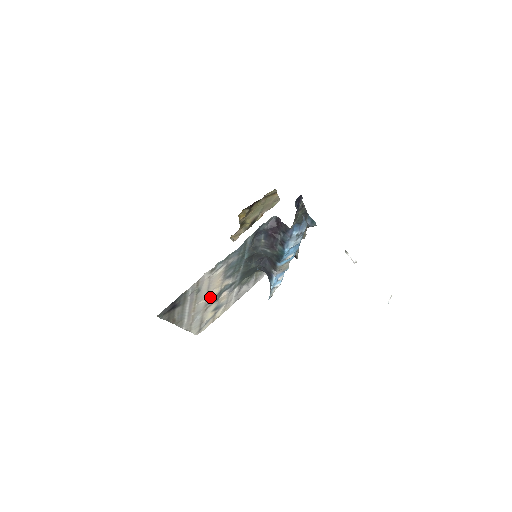
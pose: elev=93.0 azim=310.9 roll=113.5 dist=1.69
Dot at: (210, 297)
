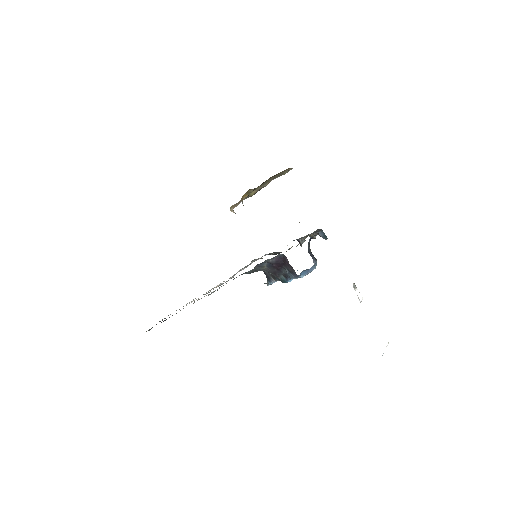
Dot at: occluded
